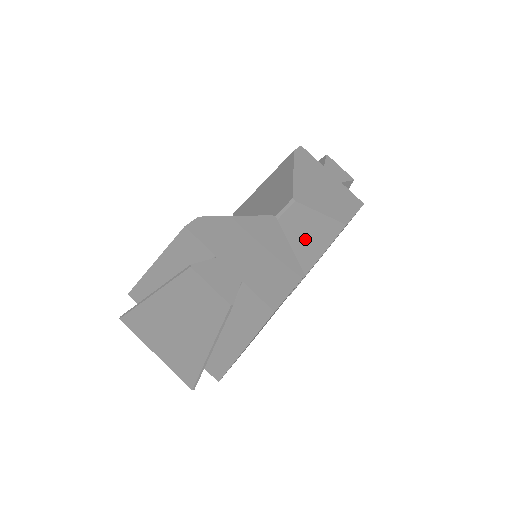
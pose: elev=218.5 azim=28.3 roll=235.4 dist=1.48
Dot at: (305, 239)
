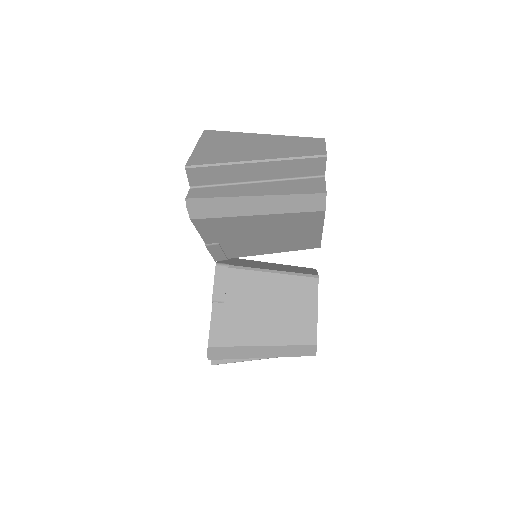
Dot at: occluded
